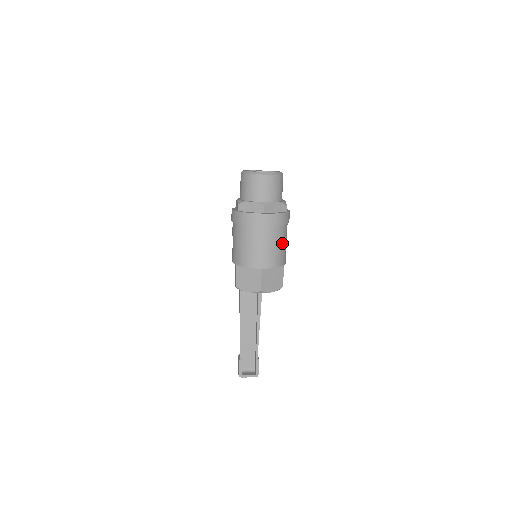
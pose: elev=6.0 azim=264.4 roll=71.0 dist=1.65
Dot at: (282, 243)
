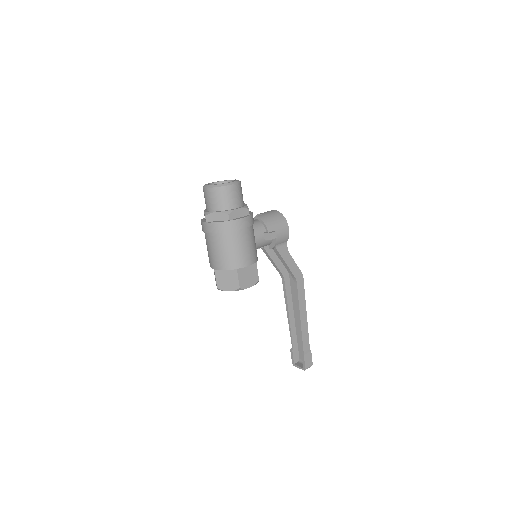
Dot at: (228, 249)
